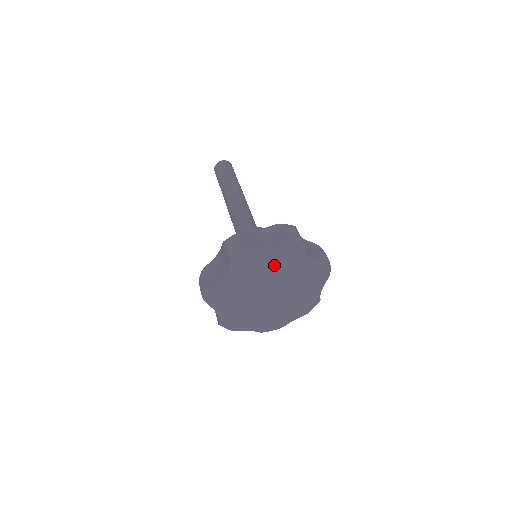
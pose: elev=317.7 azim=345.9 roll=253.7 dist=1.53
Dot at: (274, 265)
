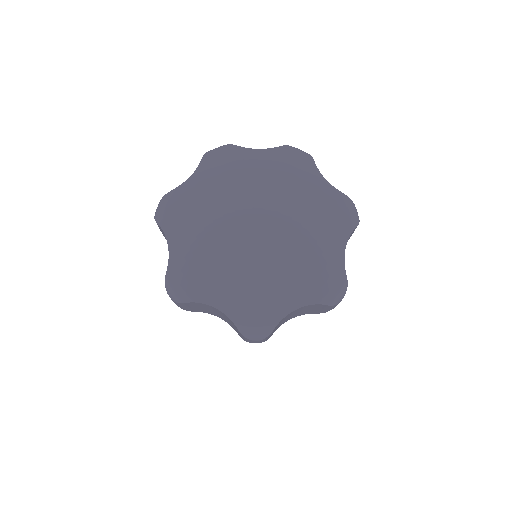
Dot at: (265, 165)
